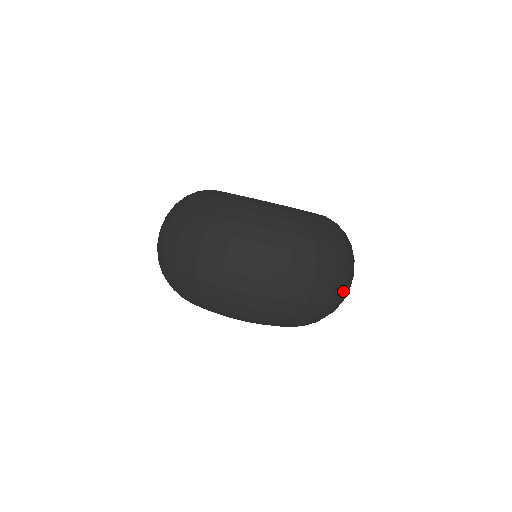
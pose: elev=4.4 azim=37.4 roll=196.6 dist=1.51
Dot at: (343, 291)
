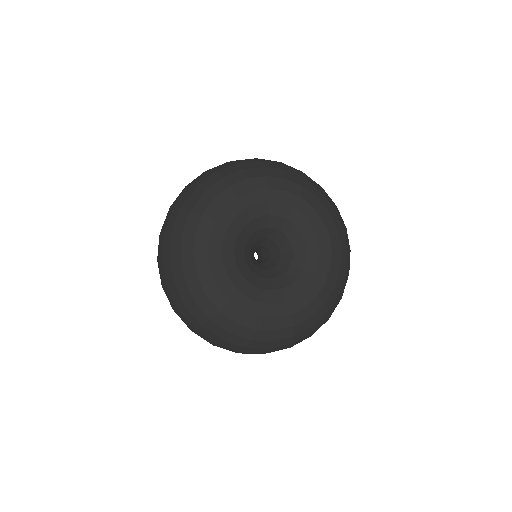
Dot at: occluded
